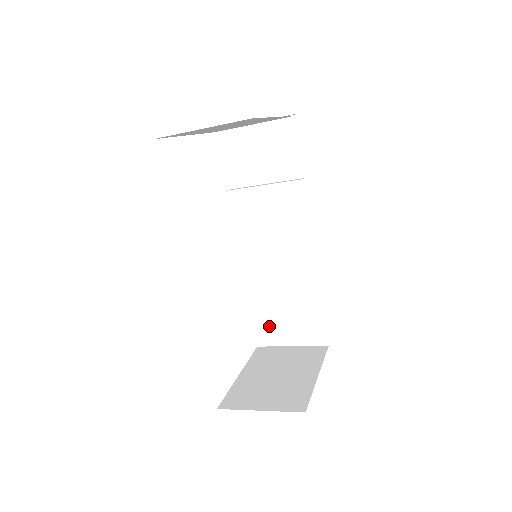
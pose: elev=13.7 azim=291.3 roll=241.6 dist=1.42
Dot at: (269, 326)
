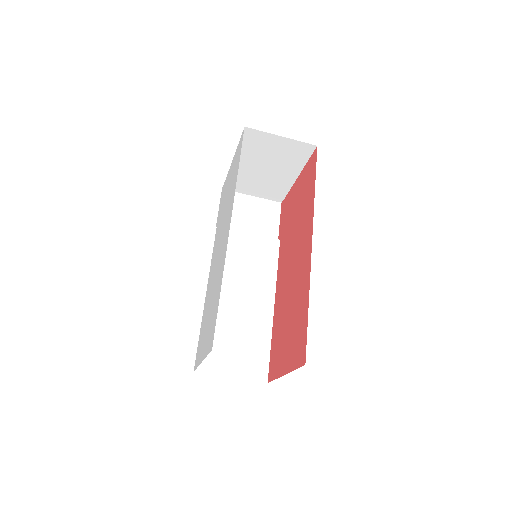
Dot at: (214, 352)
